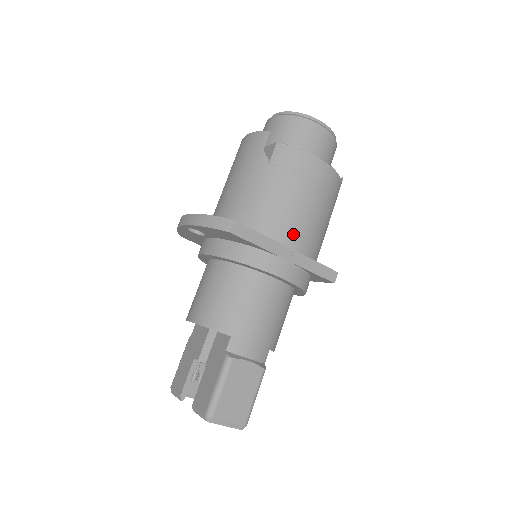
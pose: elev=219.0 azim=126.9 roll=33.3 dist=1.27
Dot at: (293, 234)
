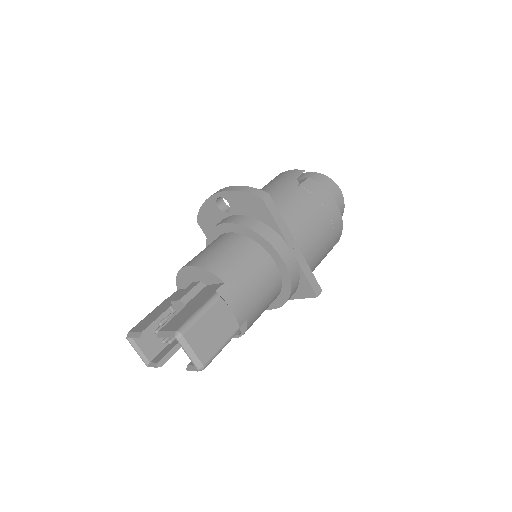
Dot at: (302, 236)
